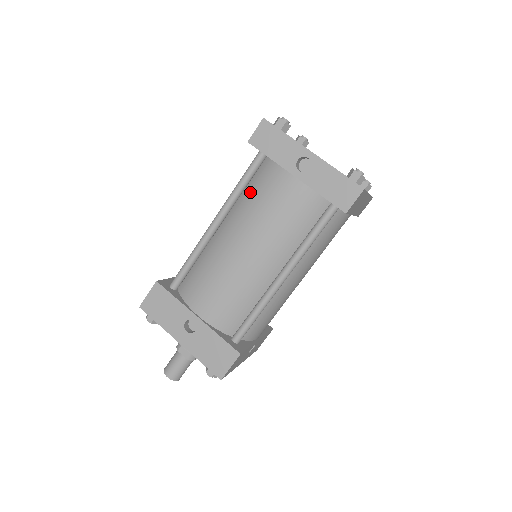
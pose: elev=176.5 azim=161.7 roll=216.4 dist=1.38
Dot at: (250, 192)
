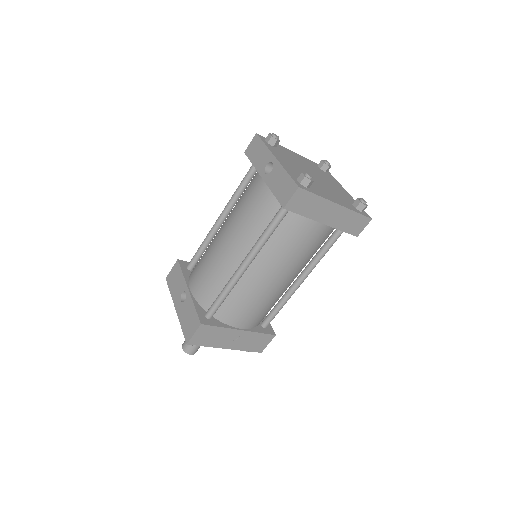
Dot at: (242, 194)
